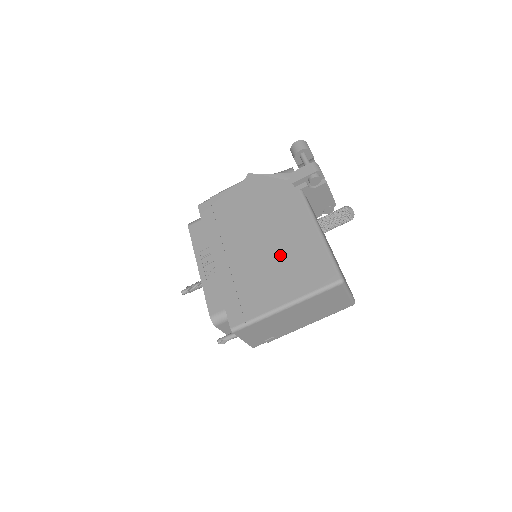
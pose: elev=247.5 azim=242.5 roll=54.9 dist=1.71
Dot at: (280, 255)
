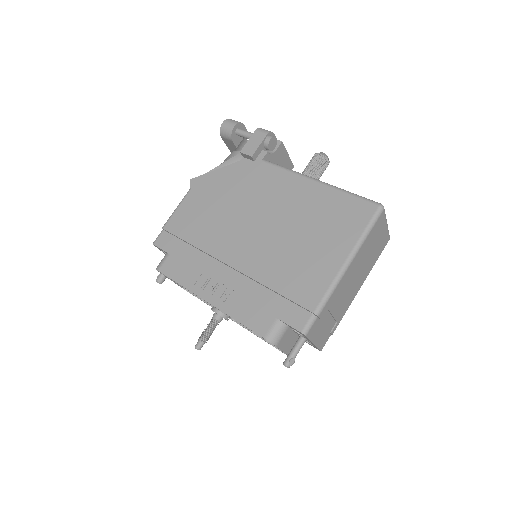
Dot at: (294, 226)
